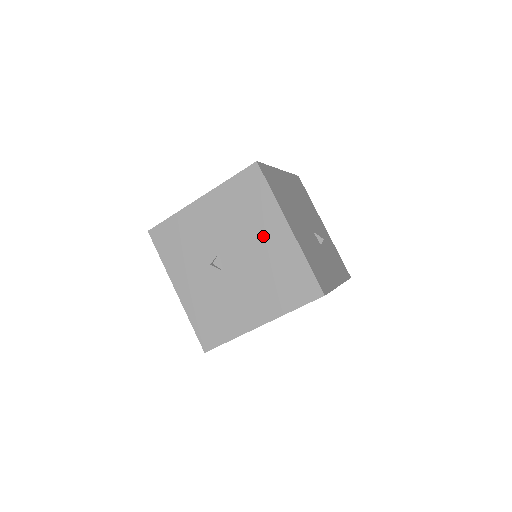
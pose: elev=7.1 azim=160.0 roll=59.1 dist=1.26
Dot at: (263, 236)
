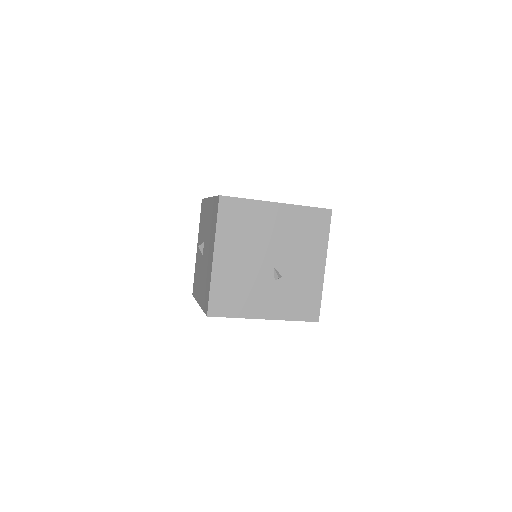
Dot at: (210, 250)
